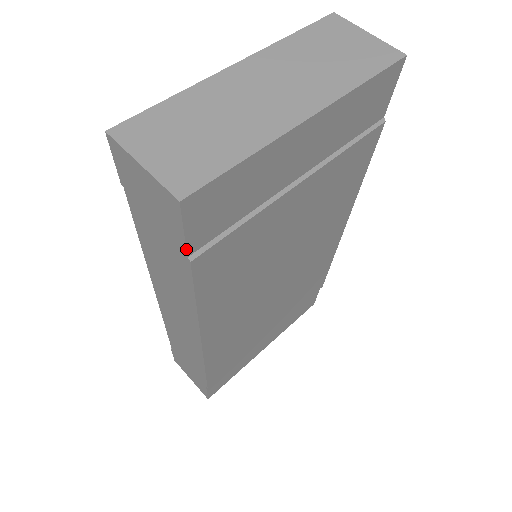
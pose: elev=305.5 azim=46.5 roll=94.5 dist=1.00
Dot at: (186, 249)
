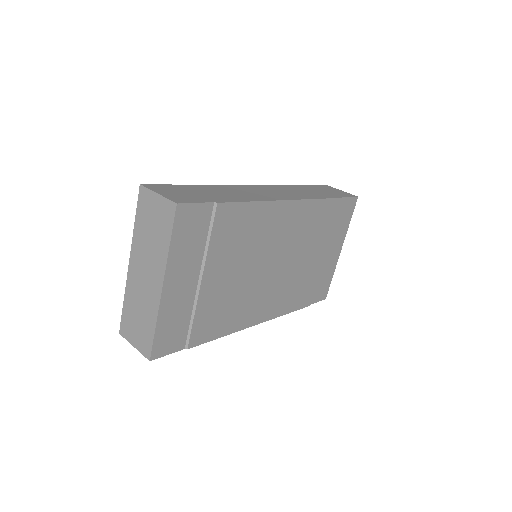
Dot at: occluded
